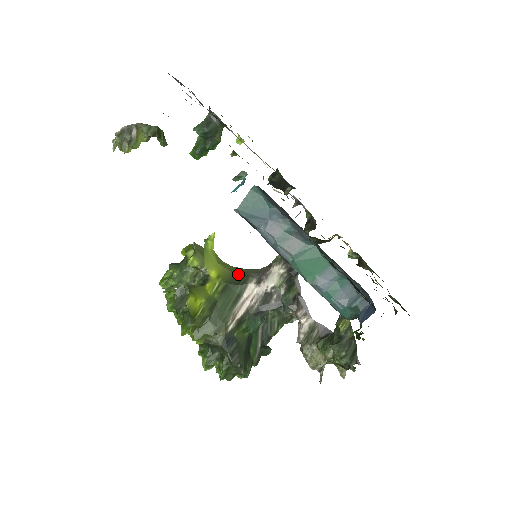
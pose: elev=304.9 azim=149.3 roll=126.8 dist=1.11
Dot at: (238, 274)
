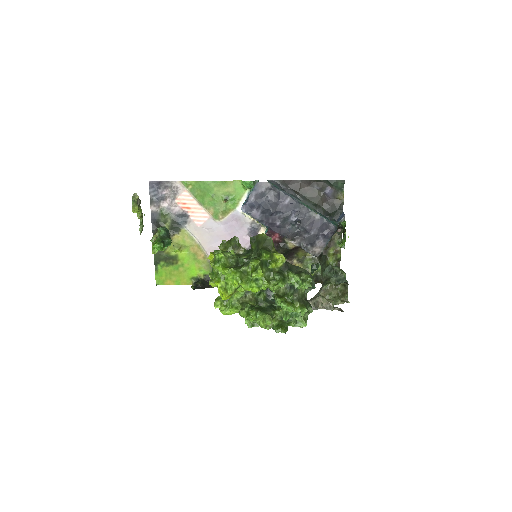
Dot at: occluded
